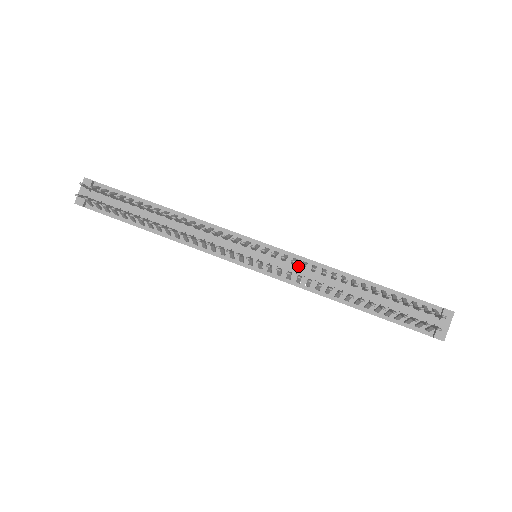
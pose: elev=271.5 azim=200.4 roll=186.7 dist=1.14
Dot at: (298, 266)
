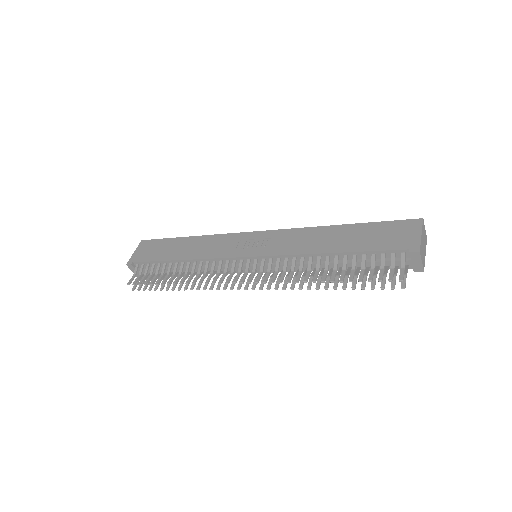
Dot at: (284, 261)
